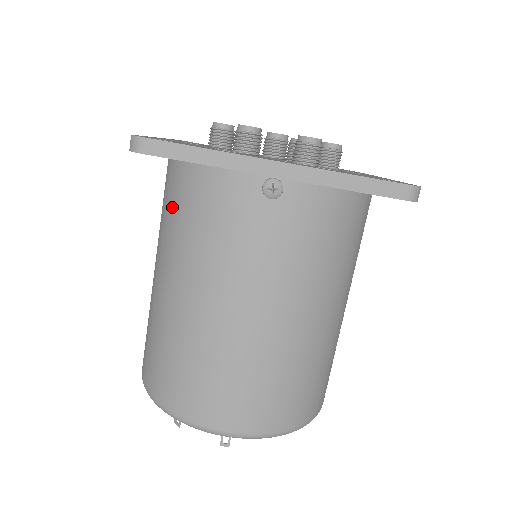
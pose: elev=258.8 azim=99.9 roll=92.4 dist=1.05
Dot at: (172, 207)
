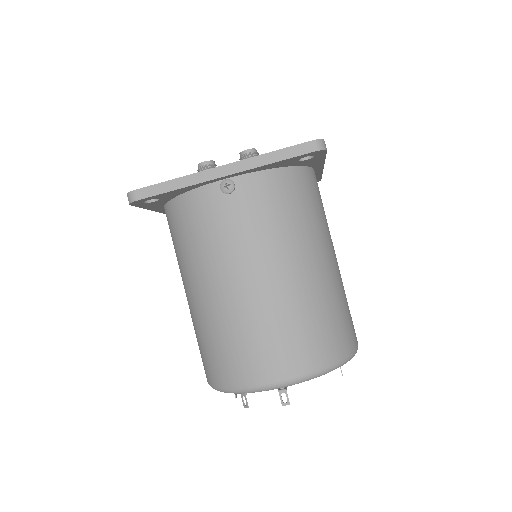
Dot at: (176, 237)
